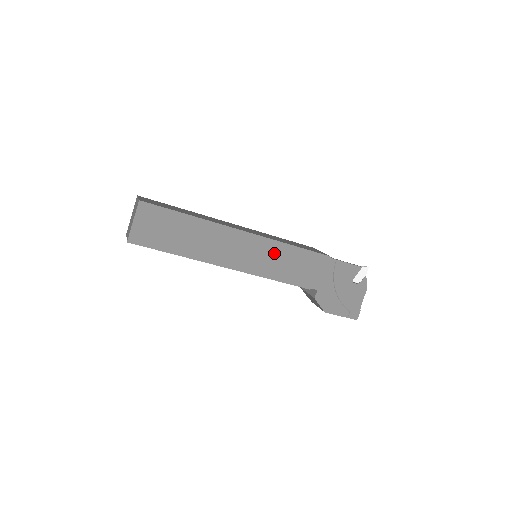
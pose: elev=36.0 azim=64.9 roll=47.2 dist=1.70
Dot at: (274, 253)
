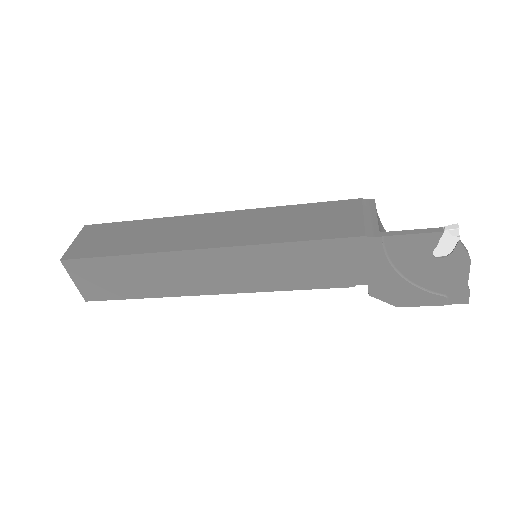
Dot at: (266, 260)
